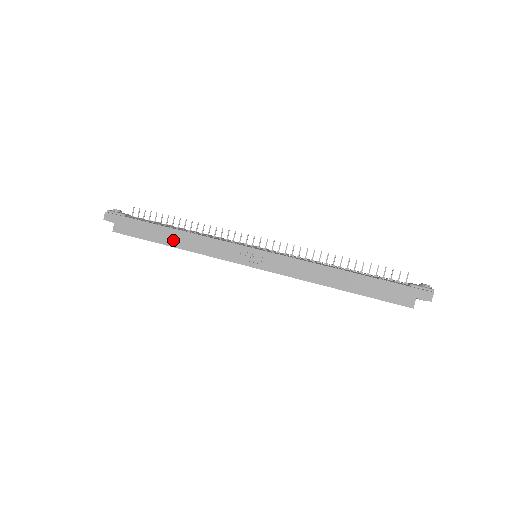
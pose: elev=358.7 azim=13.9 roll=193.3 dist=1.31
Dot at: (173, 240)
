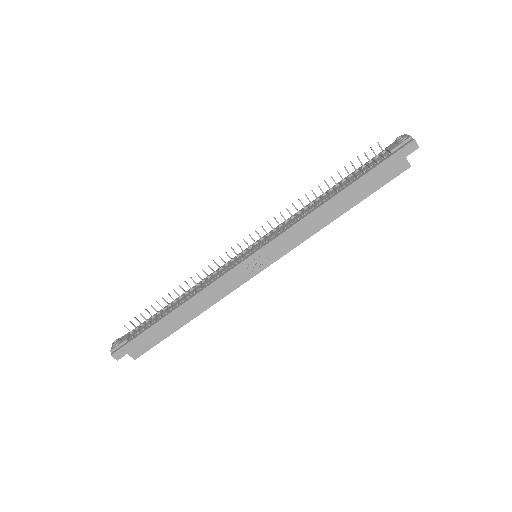
Dot at: (186, 316)
